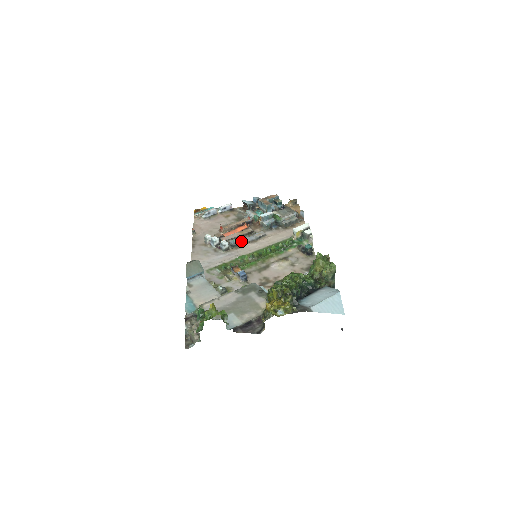
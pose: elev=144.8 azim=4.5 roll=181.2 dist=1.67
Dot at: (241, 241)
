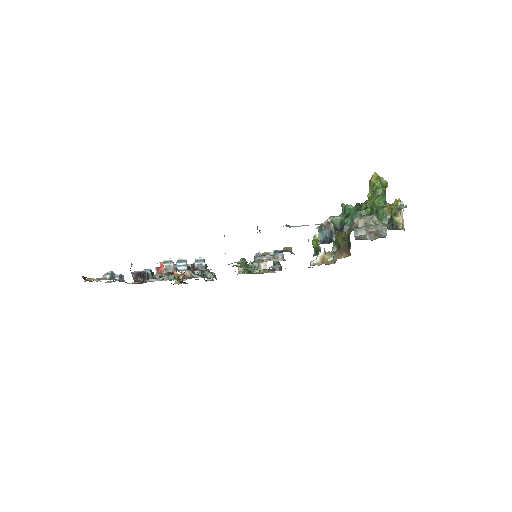
Dot at: occluded
